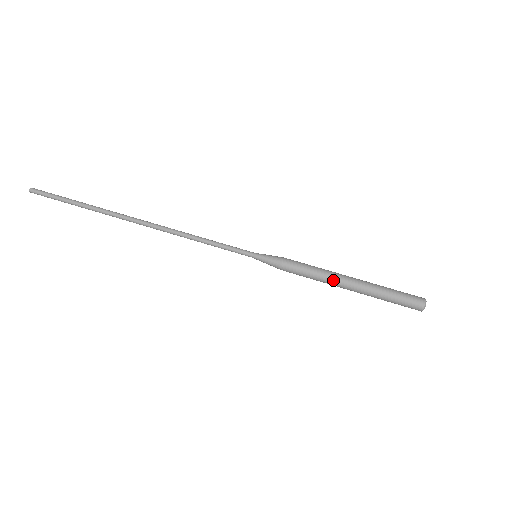
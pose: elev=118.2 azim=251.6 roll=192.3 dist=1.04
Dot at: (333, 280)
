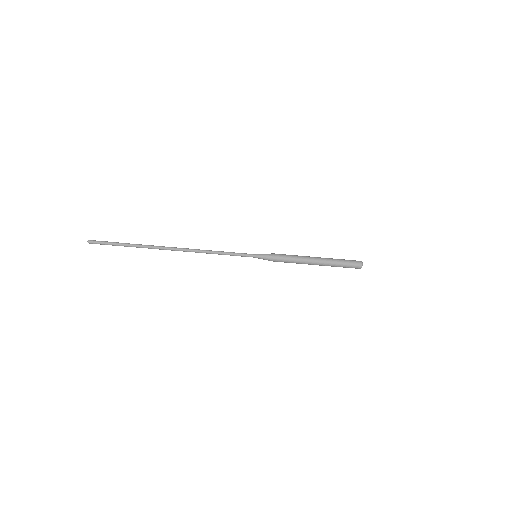
Dot at: occluded
